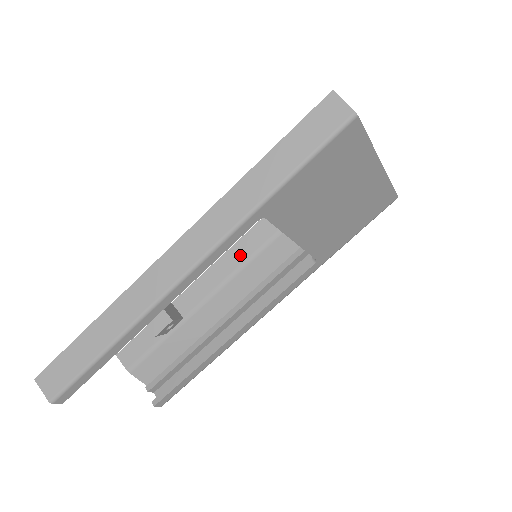
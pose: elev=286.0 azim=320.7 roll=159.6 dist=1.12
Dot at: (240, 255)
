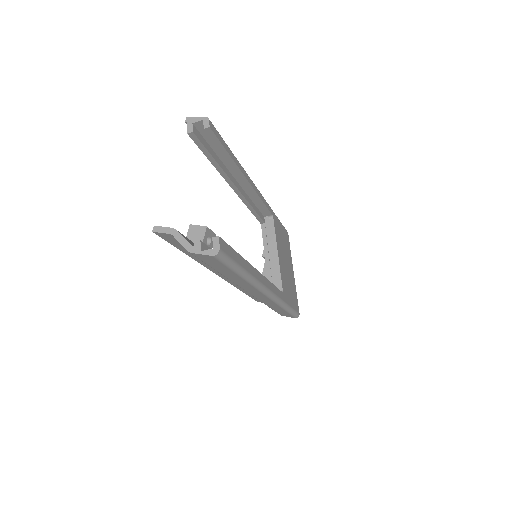
Dot at: occluded
